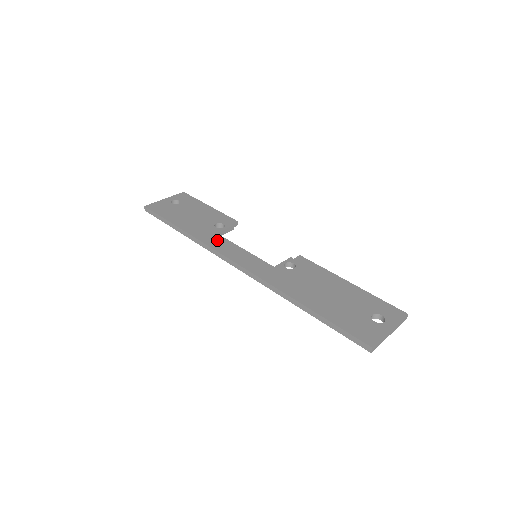
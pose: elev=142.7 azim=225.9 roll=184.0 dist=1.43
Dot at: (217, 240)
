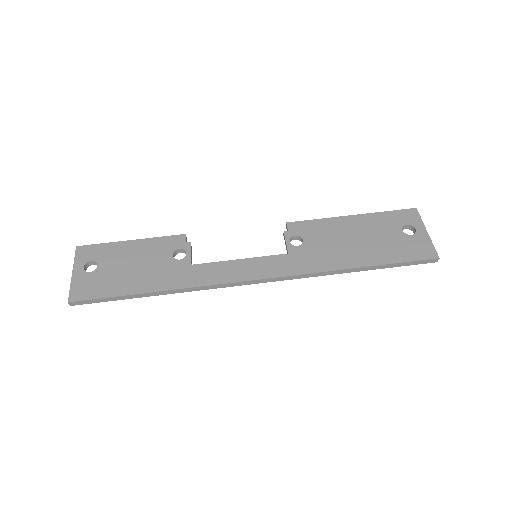
Dot at: (205, 272)
